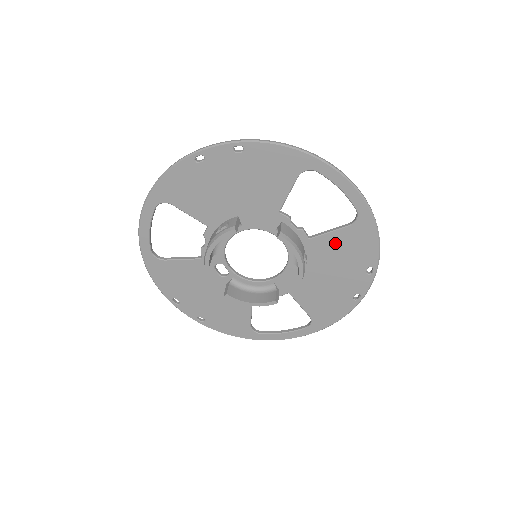
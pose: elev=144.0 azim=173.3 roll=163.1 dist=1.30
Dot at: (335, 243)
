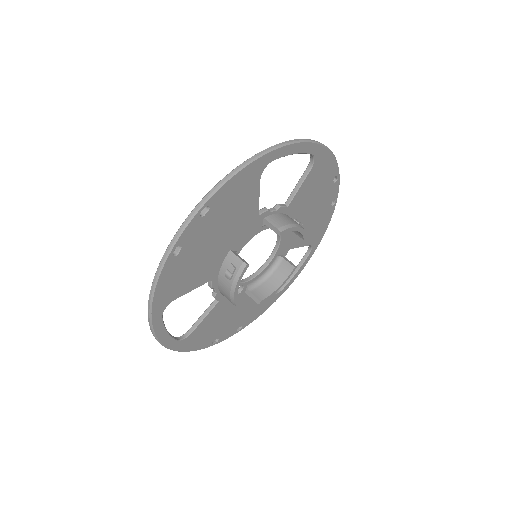
Dot at: (306, 189)
